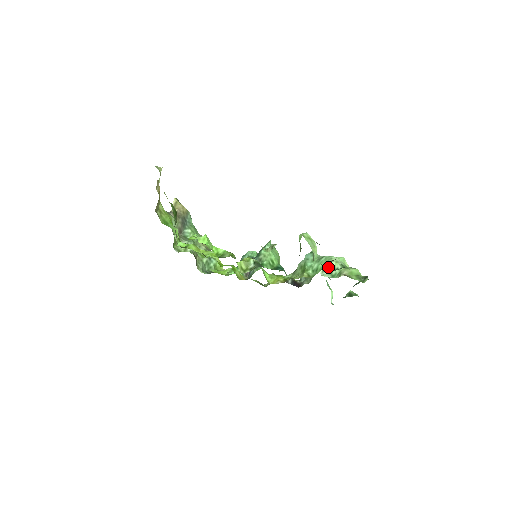
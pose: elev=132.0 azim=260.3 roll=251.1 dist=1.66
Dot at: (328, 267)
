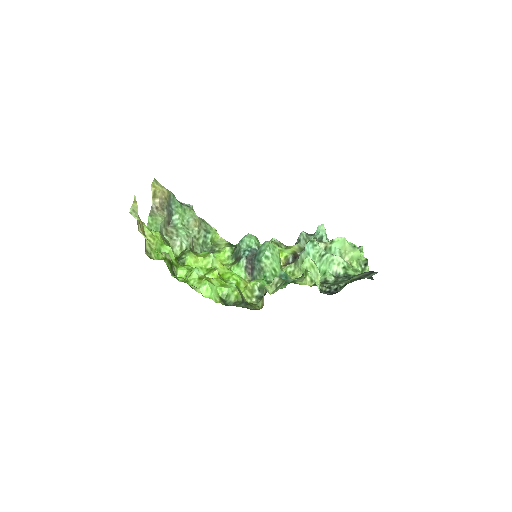
Dot at: (330, 272)
